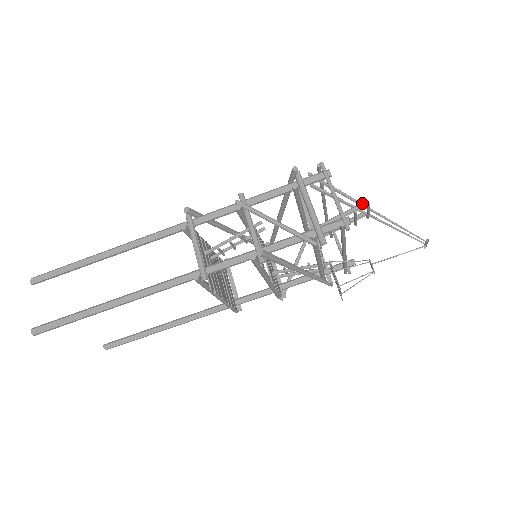
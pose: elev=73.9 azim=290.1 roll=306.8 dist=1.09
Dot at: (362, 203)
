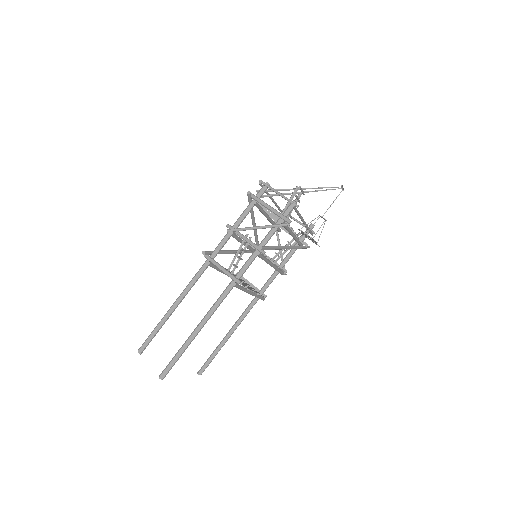
Dot at: (296, 188)
